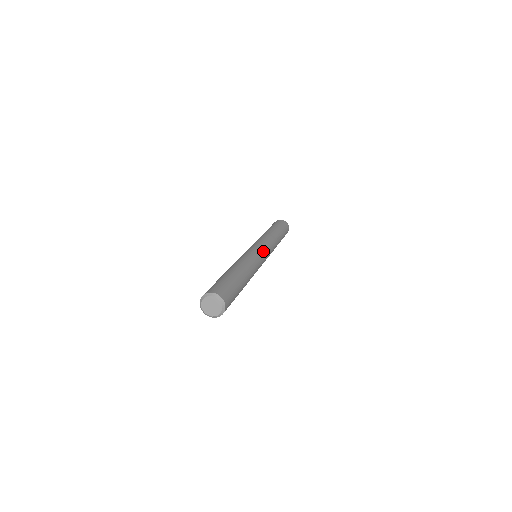
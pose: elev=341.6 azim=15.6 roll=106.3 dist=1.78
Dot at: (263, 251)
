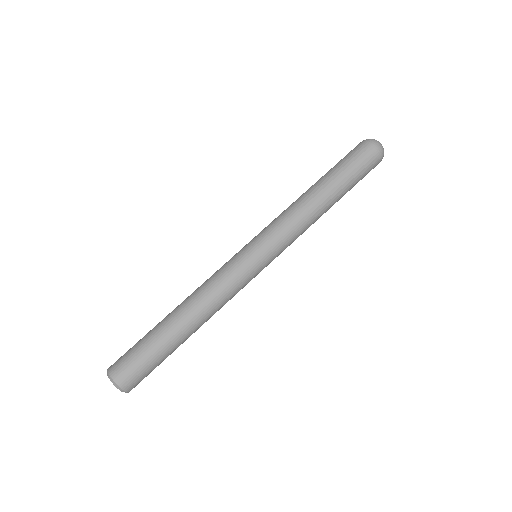
Dot at: (260, 262)
